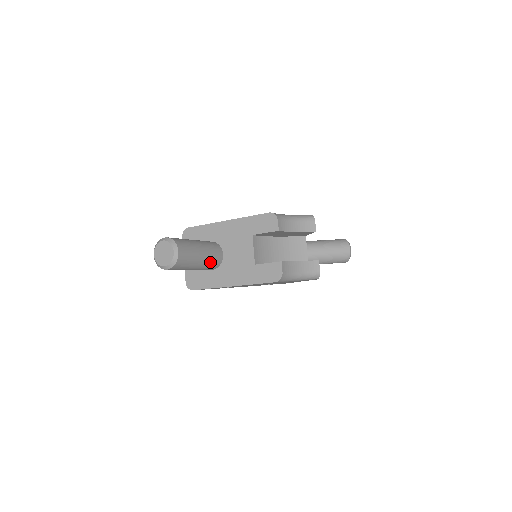
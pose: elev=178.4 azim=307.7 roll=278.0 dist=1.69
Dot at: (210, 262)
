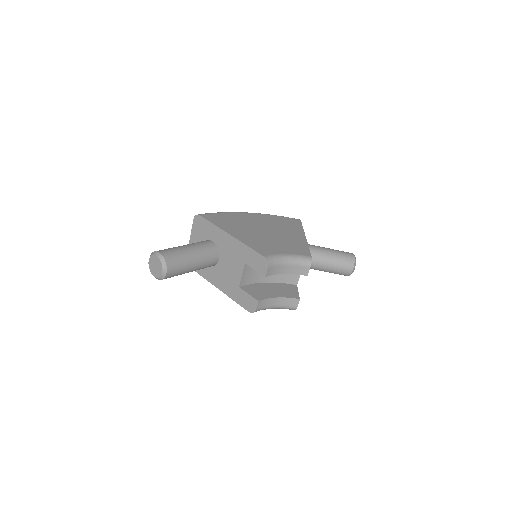
Dot at: (202, 268)
